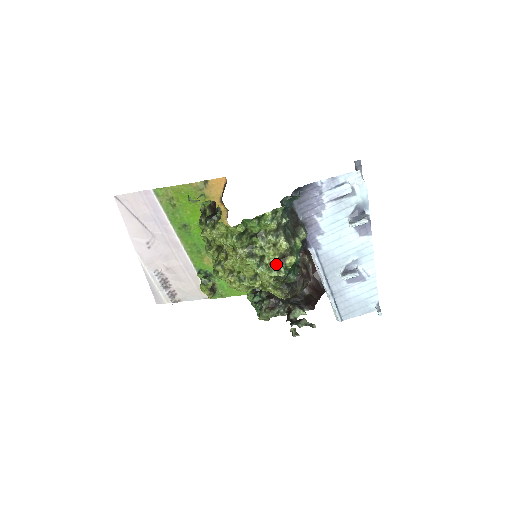
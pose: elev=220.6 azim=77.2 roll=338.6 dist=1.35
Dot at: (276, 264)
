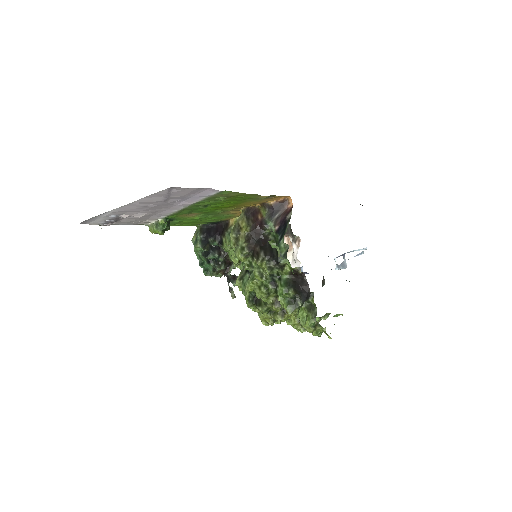
Dot at: occluded
